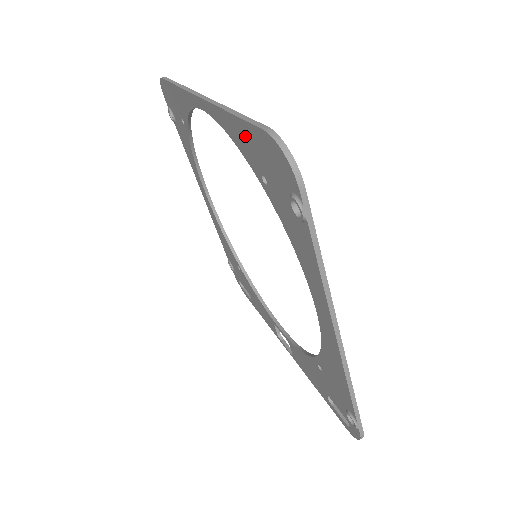
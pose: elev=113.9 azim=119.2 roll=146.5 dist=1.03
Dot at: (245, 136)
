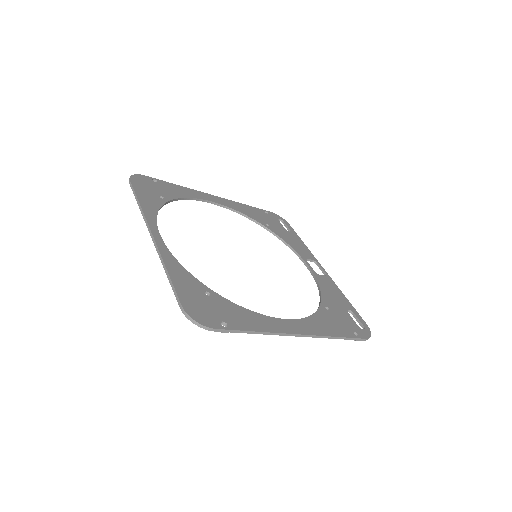
Dot at: (180, 286)
